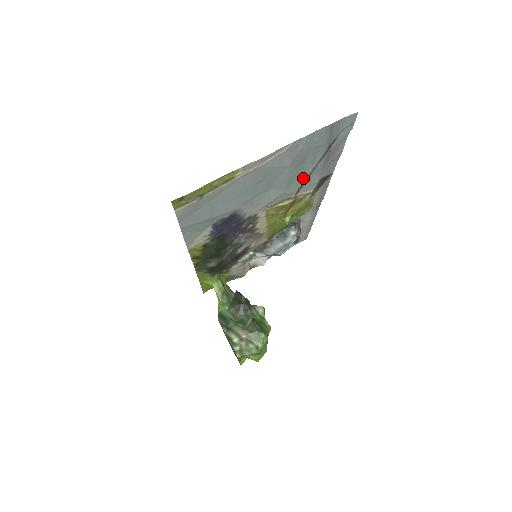
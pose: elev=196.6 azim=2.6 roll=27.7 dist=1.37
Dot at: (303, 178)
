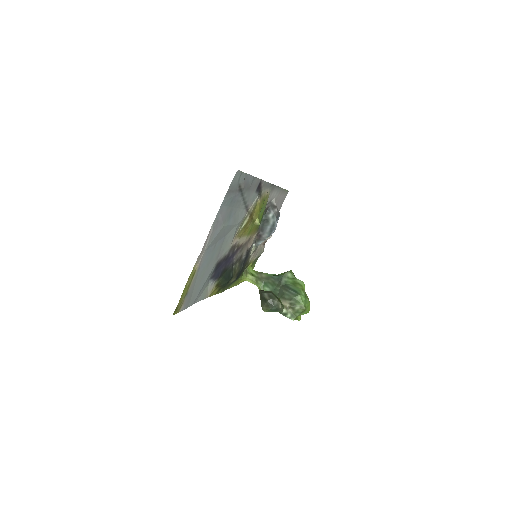
Dot at: (242, 207)
